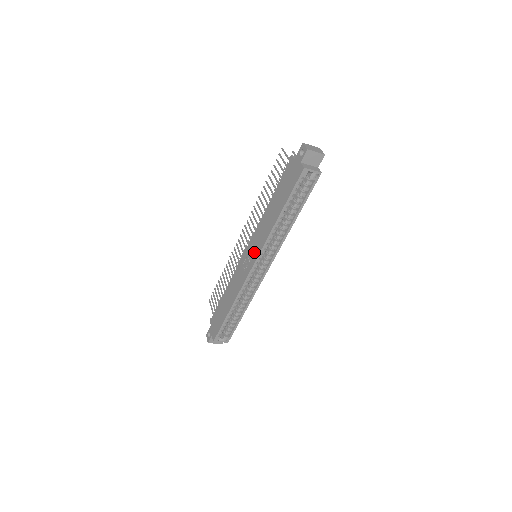
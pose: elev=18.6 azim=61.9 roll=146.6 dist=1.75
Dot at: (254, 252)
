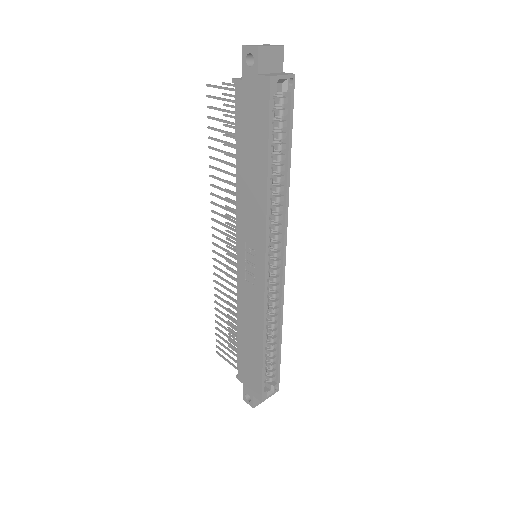
Dot at: (254, 251)
